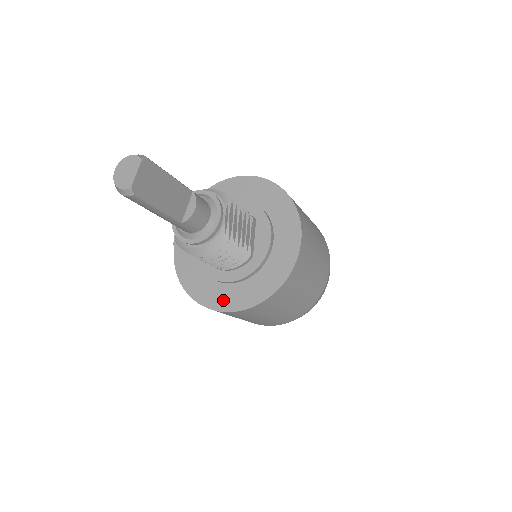
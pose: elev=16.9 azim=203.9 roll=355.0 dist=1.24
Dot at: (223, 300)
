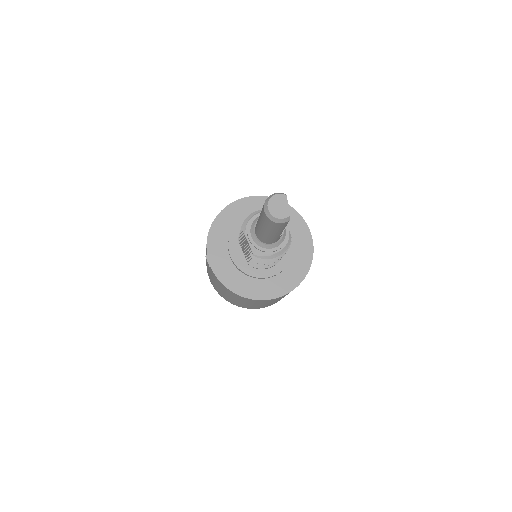
Dot at: (275, 289)
